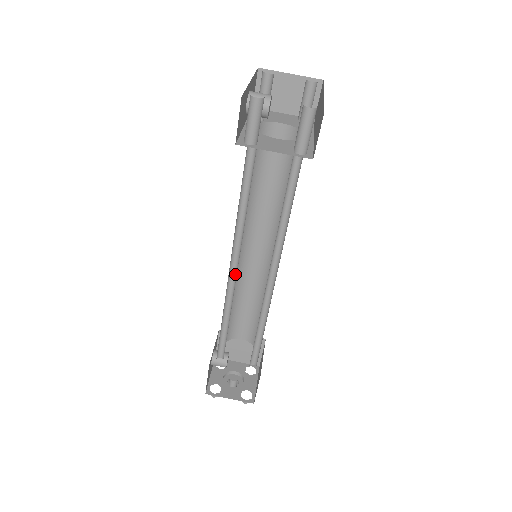
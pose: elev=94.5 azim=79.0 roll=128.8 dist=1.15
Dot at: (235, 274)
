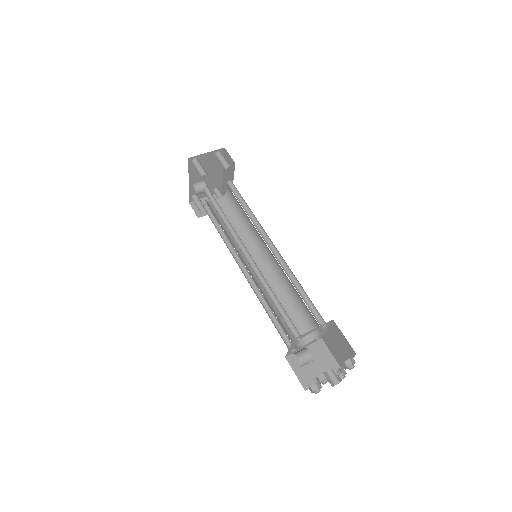
Dot at: (252, 263)
